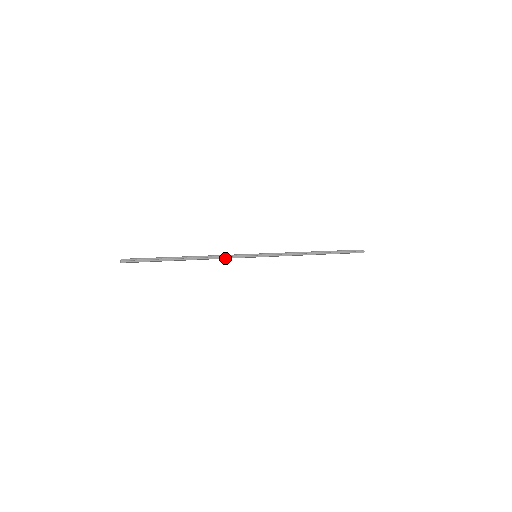
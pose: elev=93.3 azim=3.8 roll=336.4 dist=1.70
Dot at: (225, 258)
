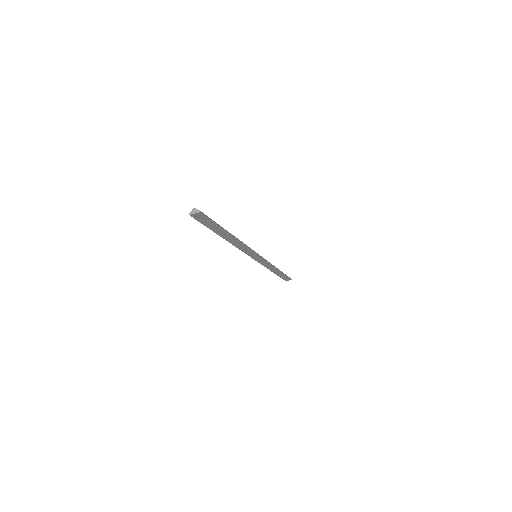
Dot at: (245, 248)
